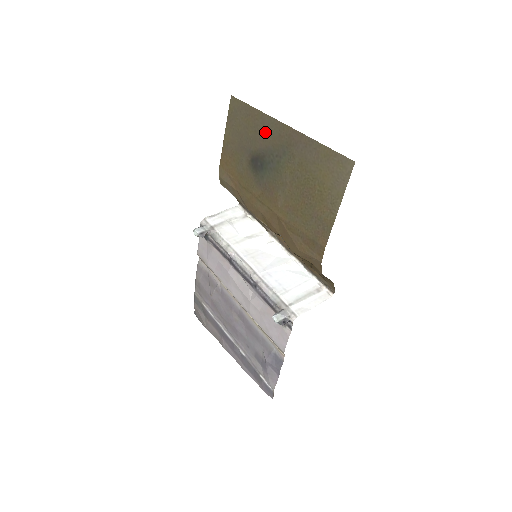
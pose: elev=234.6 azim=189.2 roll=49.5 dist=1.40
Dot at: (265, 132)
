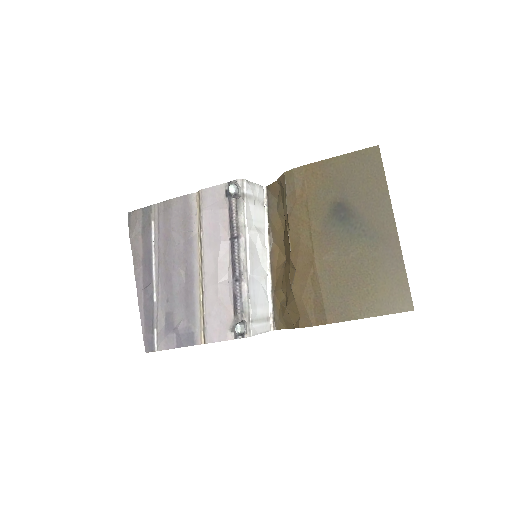
Dot at: (374, 206)
